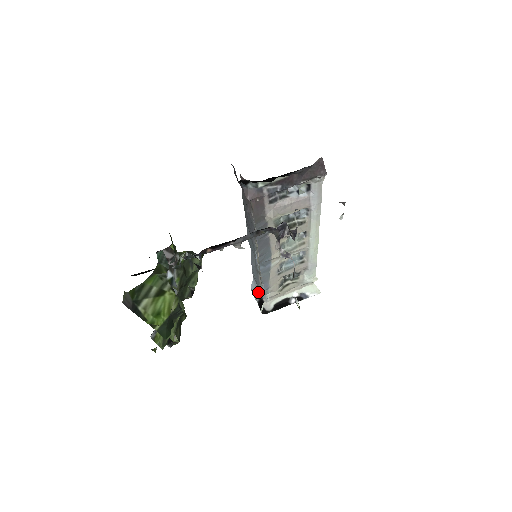
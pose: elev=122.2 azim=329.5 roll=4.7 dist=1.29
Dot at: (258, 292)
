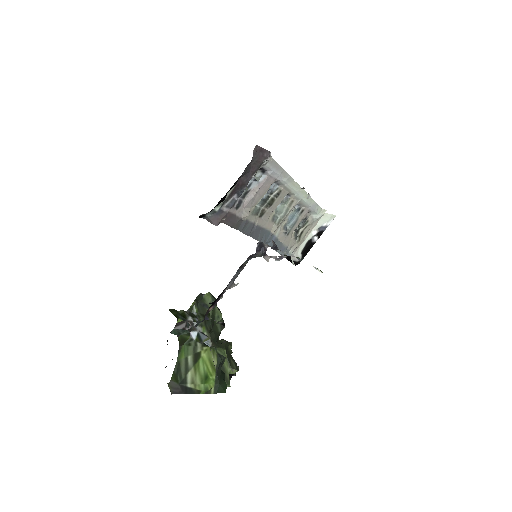
Dot at: occluded
